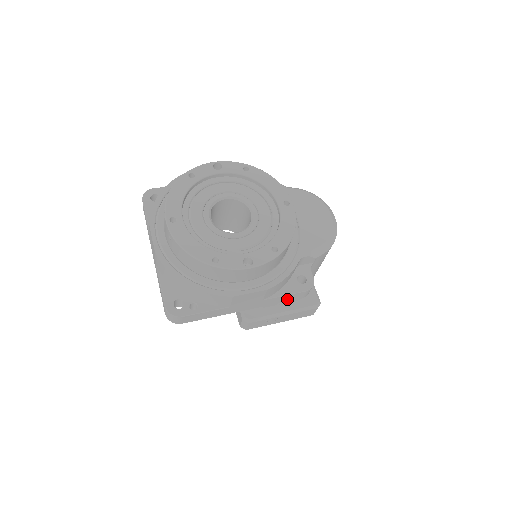
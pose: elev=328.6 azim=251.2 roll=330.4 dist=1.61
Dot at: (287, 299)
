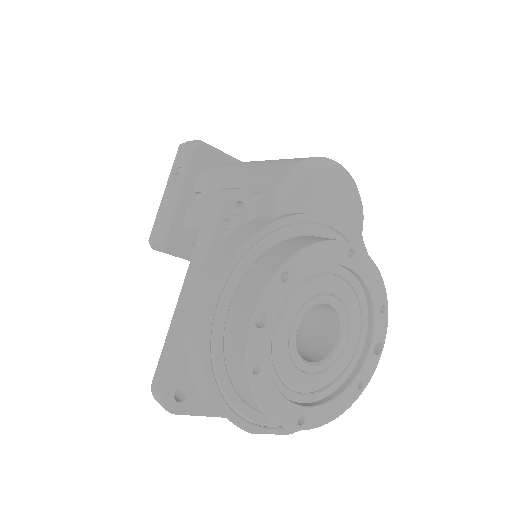
Dot at: occluded
